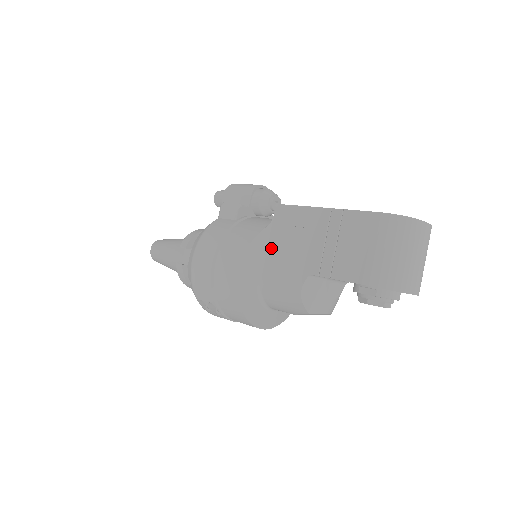
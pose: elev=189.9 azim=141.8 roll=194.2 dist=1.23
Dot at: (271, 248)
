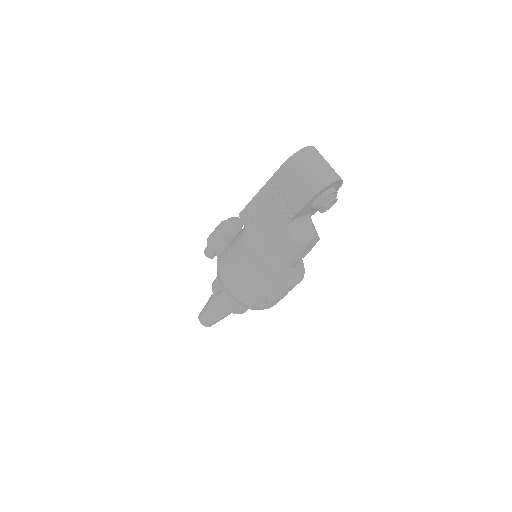
Dot at: (257, 237)
